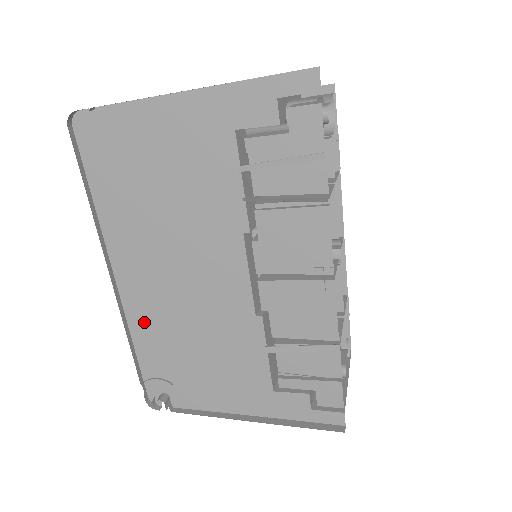
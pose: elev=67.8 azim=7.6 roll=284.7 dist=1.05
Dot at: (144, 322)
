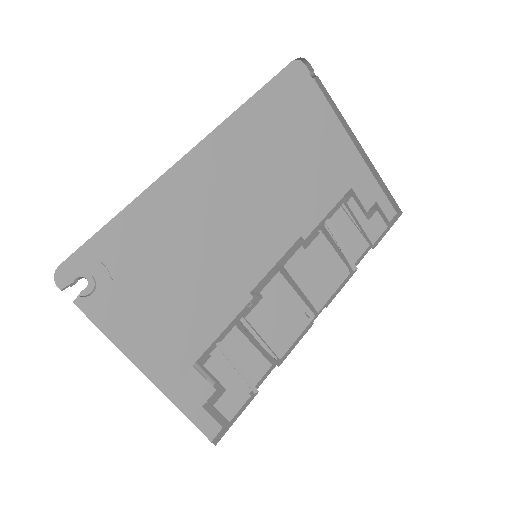
Dot at: (165, 204)
